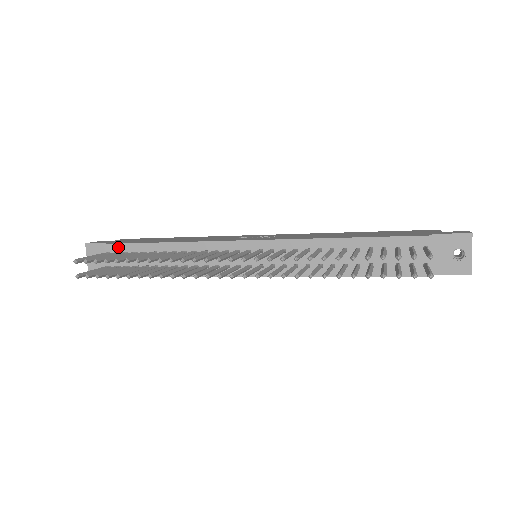
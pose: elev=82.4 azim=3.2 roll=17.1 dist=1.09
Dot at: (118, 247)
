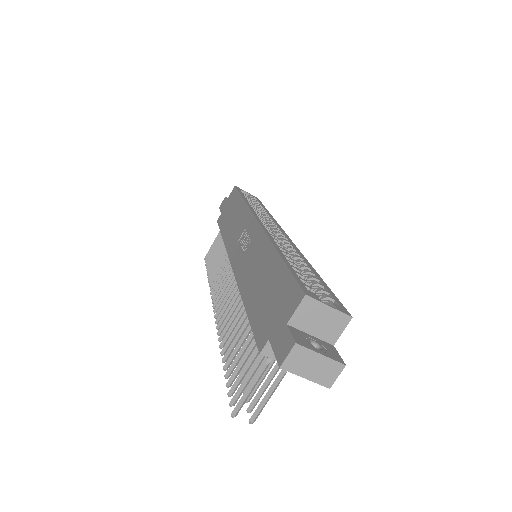
Dot at: occluded
